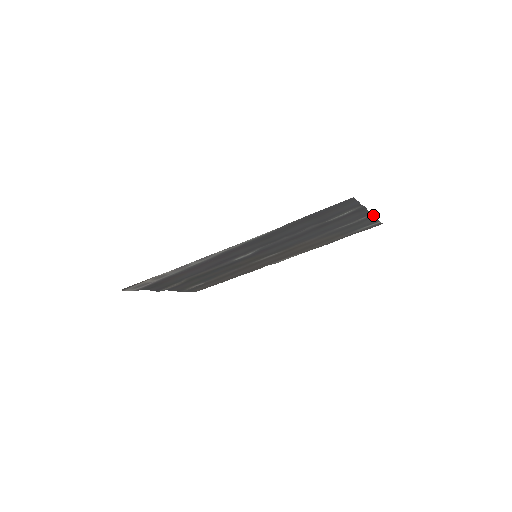
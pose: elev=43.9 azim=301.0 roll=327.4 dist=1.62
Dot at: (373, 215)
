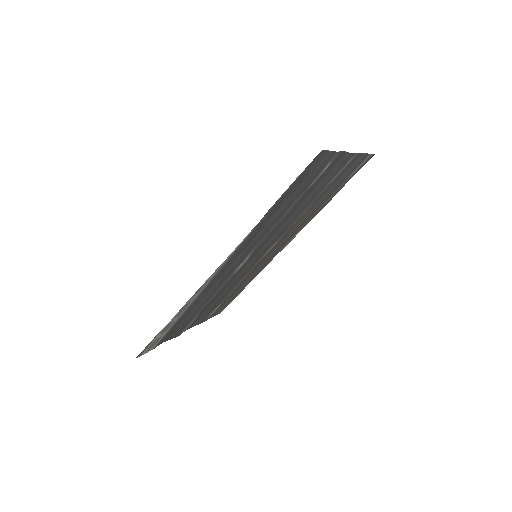
Dot at: (358, 153)
